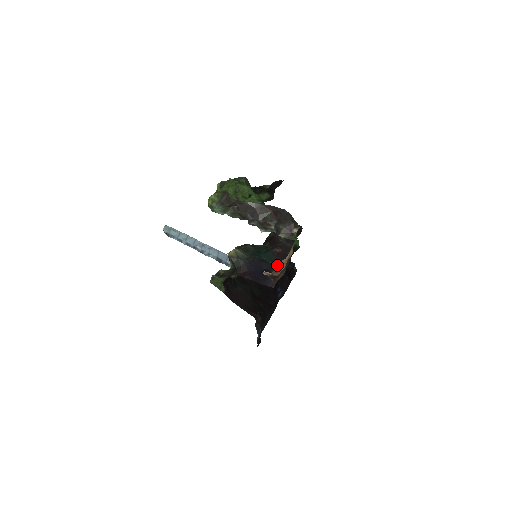
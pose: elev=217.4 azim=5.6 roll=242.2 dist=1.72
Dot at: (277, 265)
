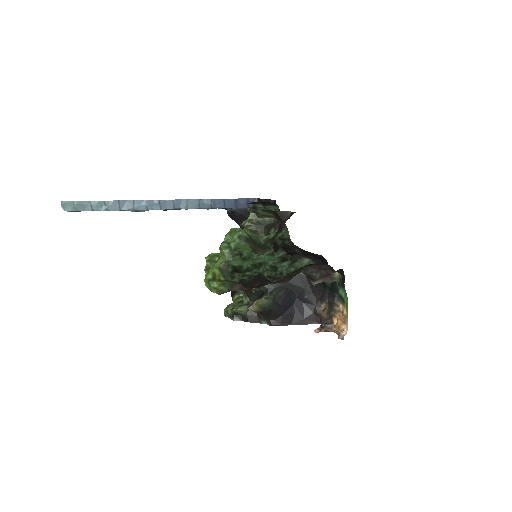
Dot at: (338, 336)
